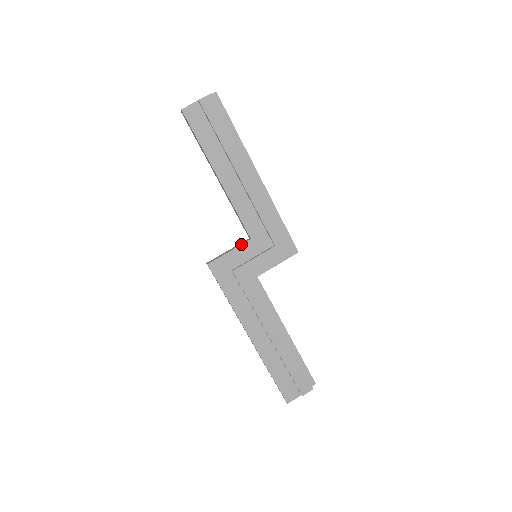
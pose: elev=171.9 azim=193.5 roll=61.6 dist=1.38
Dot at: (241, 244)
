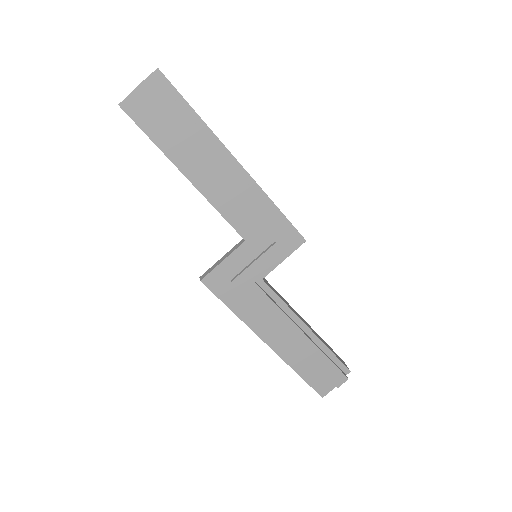
Dot at: (235, 249)
